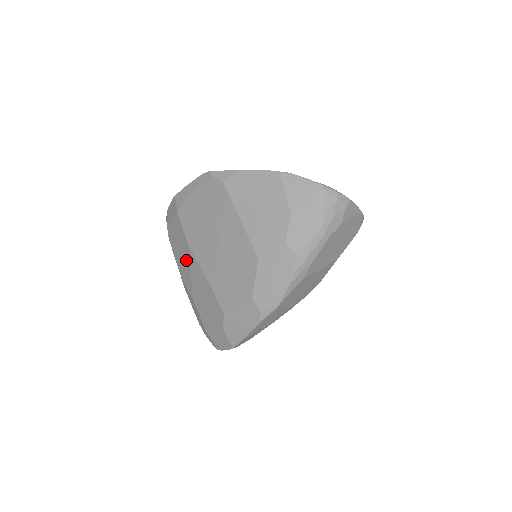
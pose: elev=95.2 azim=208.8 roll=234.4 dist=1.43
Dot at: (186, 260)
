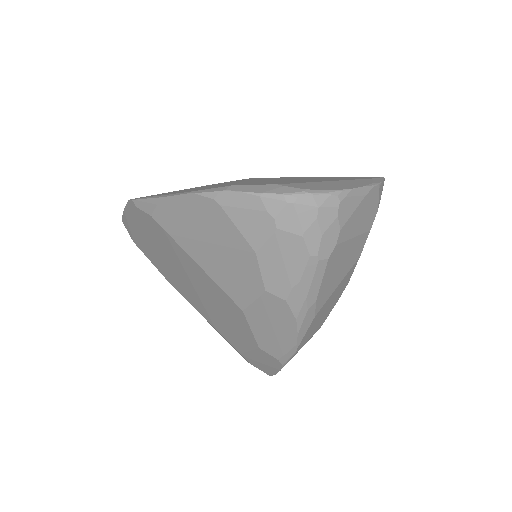
Dot at: occluded
